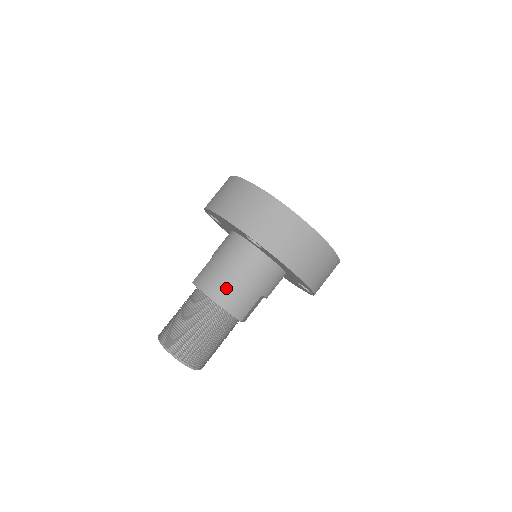
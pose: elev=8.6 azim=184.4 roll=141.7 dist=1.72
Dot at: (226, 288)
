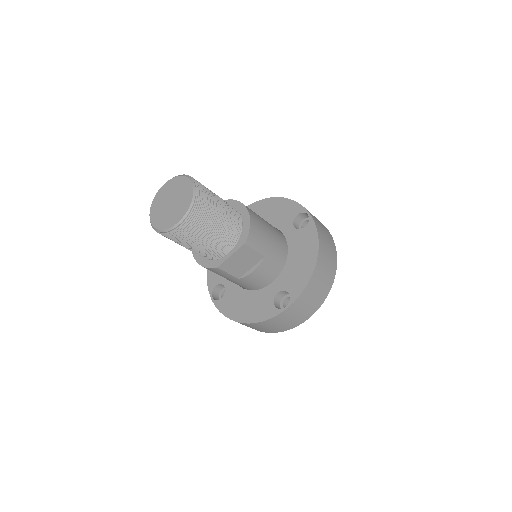
Dot at: (258, 217)
